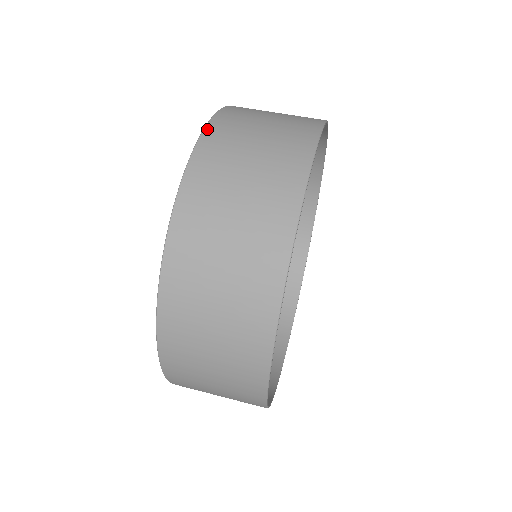
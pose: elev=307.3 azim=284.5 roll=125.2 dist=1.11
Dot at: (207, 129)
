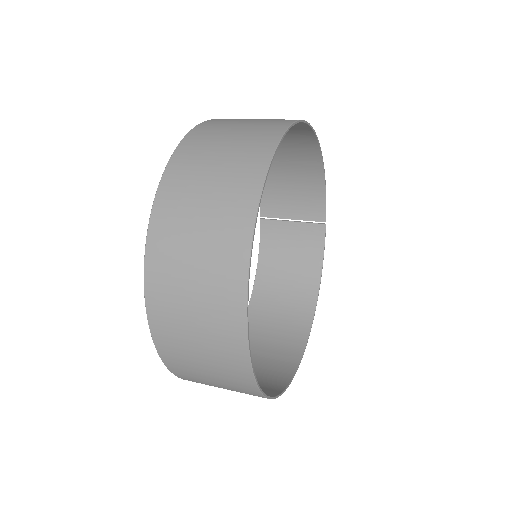
Dot at: occluded
